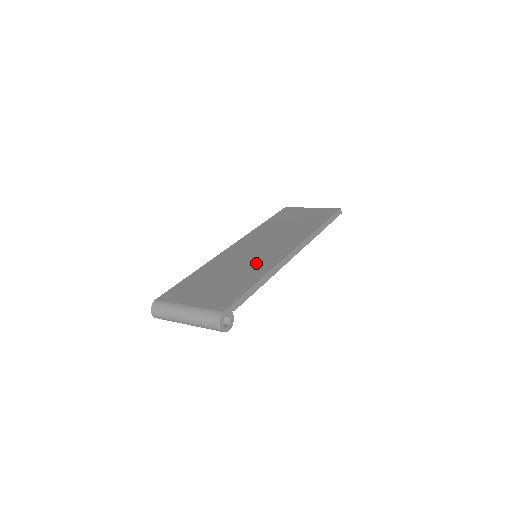
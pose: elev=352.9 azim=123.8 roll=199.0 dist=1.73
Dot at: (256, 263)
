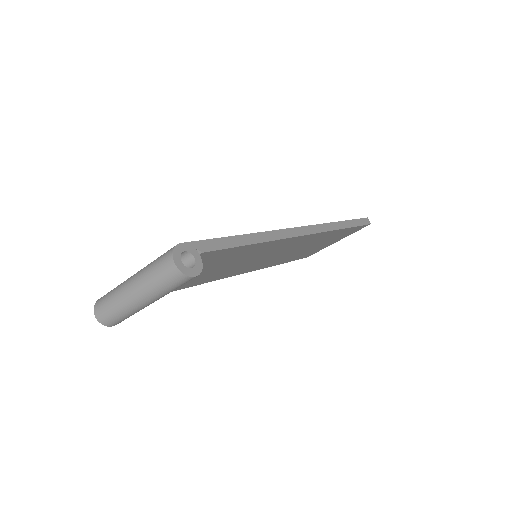
Dot at: occluded
